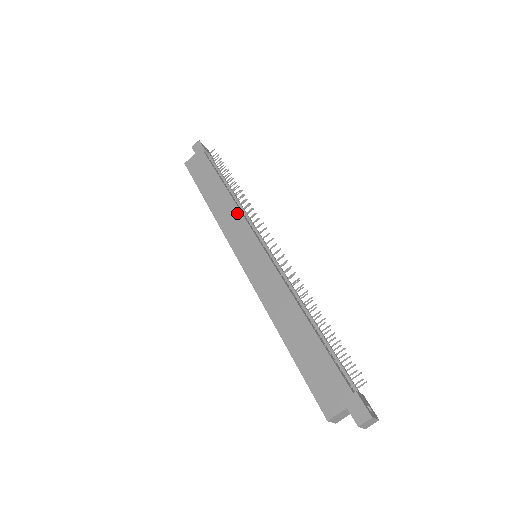
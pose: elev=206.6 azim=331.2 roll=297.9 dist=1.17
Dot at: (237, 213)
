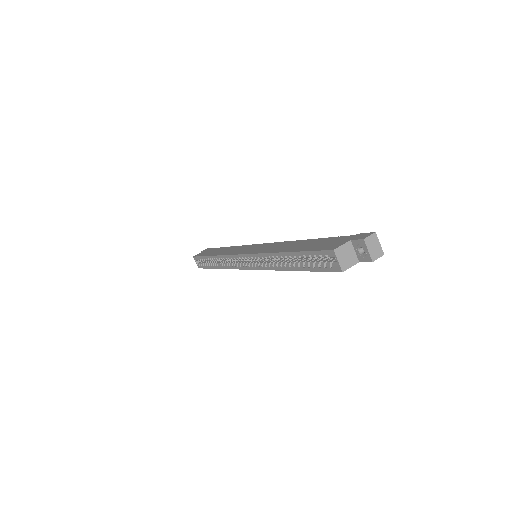
Dot at: (240, 247)
